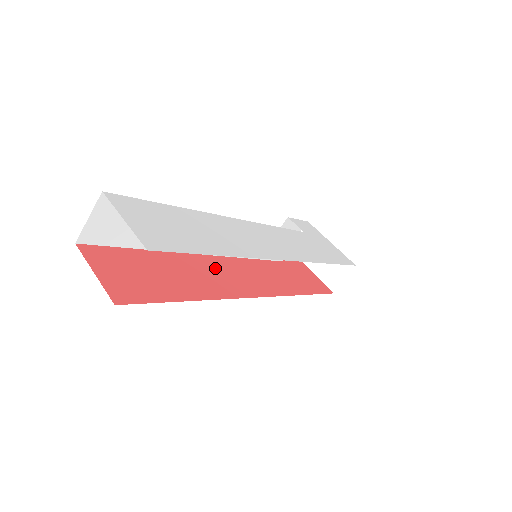
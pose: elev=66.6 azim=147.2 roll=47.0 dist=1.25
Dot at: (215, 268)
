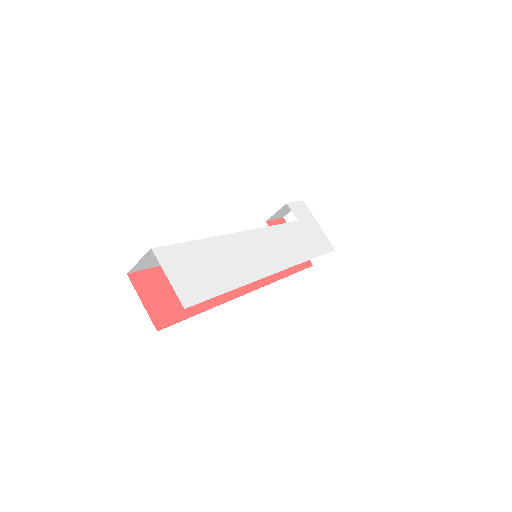
Dot at: occluded
